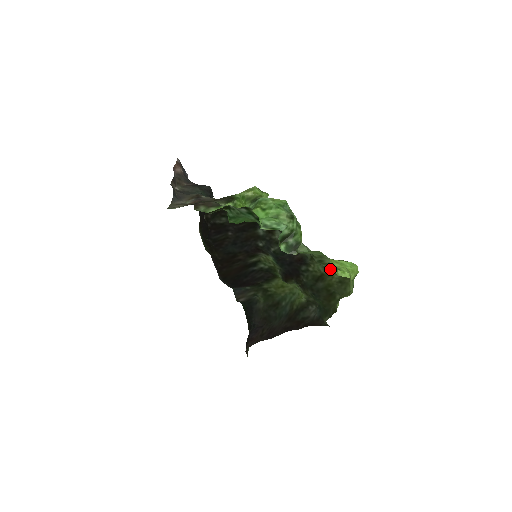
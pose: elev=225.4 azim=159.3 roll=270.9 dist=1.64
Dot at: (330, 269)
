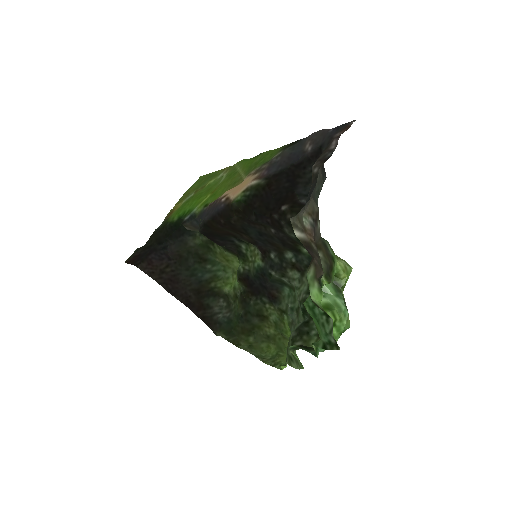
Dot at: (278, 328)
